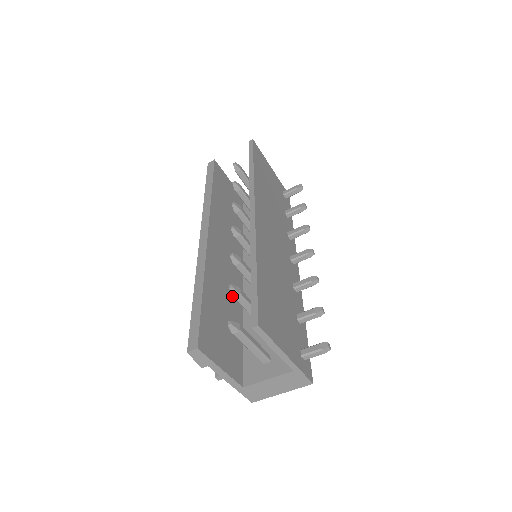
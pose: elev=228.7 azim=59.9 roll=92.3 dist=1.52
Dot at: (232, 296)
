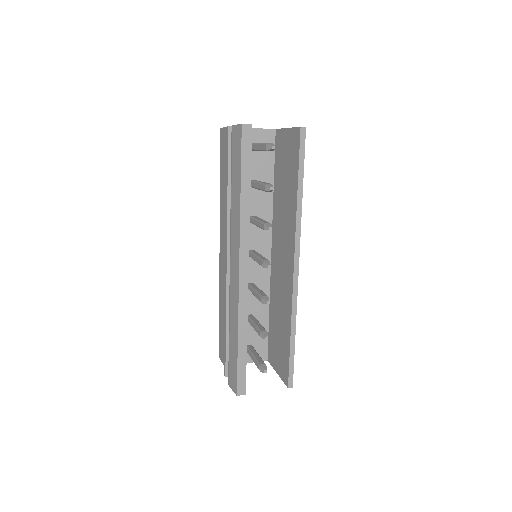
Dot at: occluded
